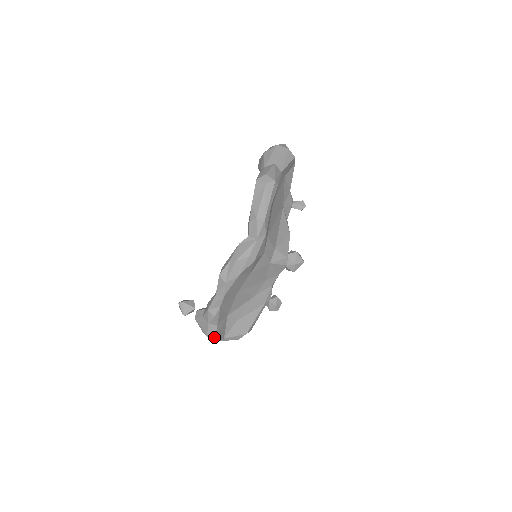
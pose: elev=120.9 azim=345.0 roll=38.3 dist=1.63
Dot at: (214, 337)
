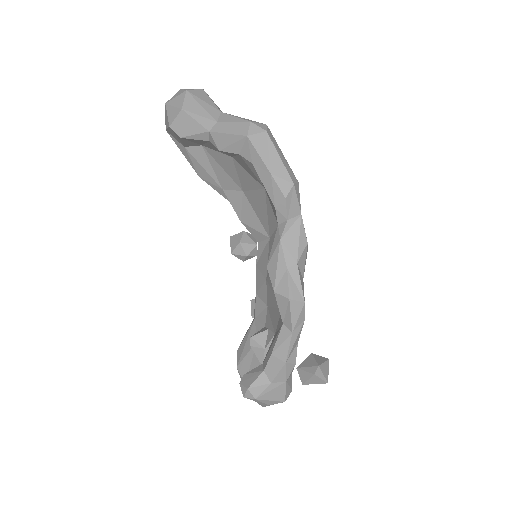
Dot at: occluded
